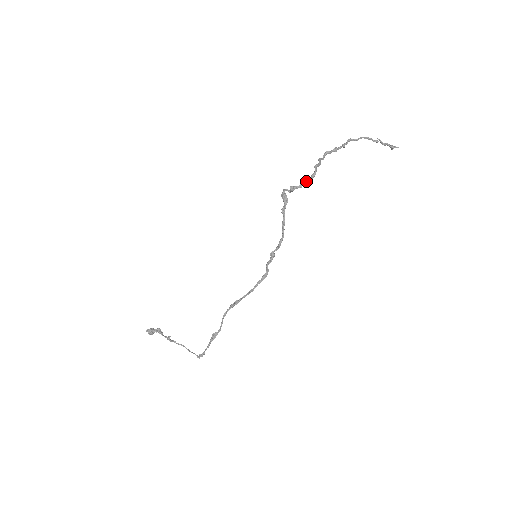
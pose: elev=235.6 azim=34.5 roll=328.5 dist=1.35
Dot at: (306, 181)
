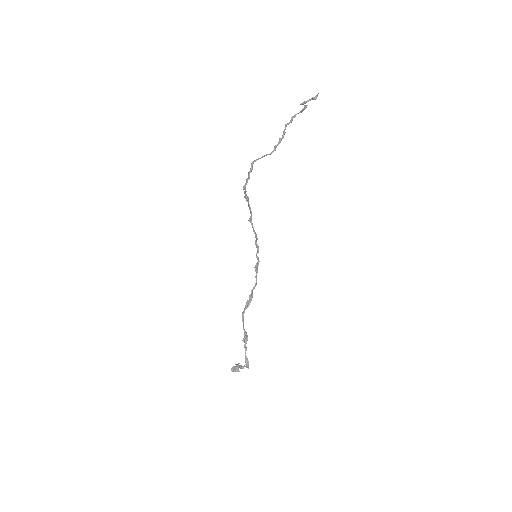
Dot at: (248, 175)
